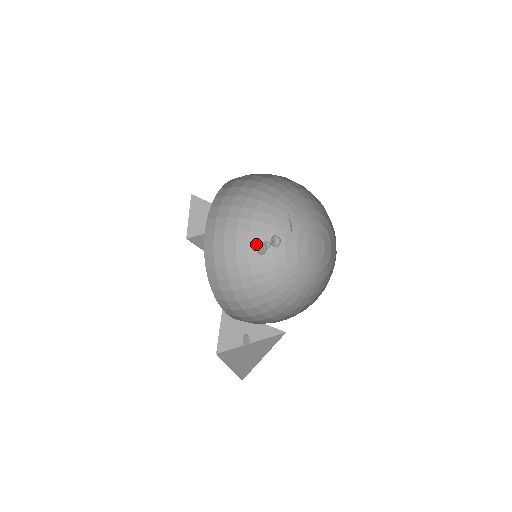
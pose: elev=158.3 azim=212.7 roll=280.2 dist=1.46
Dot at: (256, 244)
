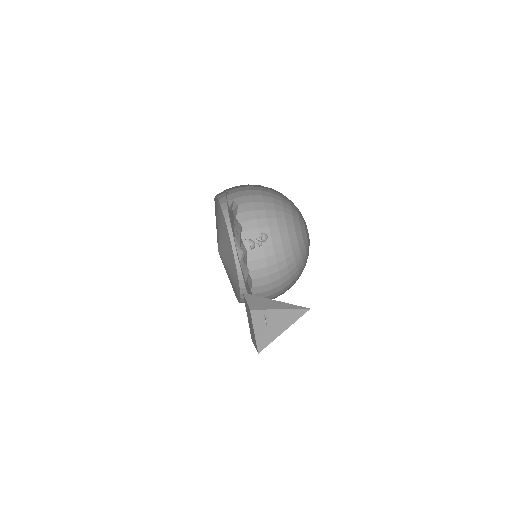
Dot at: (285, 269)
